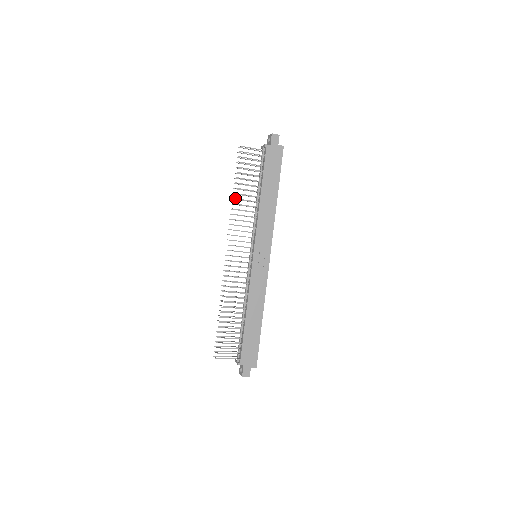
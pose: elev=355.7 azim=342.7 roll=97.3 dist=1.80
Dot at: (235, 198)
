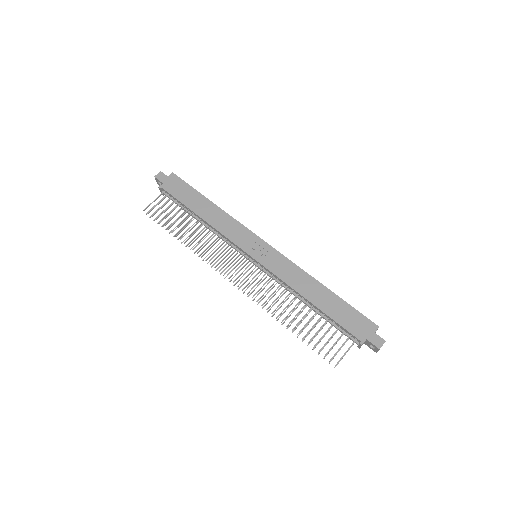
Dot at: (185, 242)
